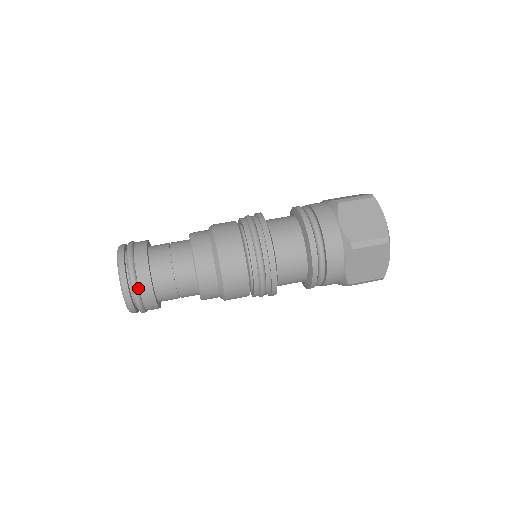
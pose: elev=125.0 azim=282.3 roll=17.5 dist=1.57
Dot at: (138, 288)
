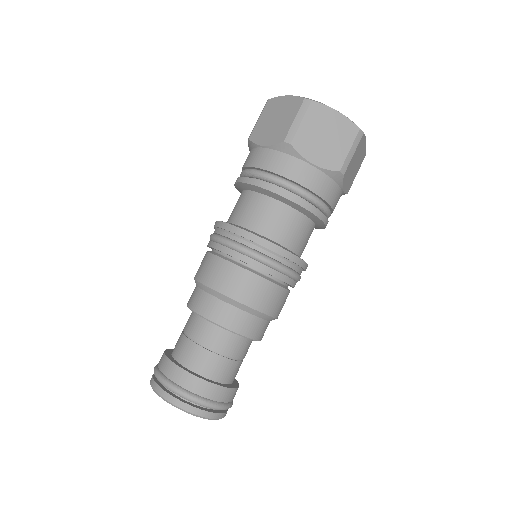
Dot at: (183, 389)
